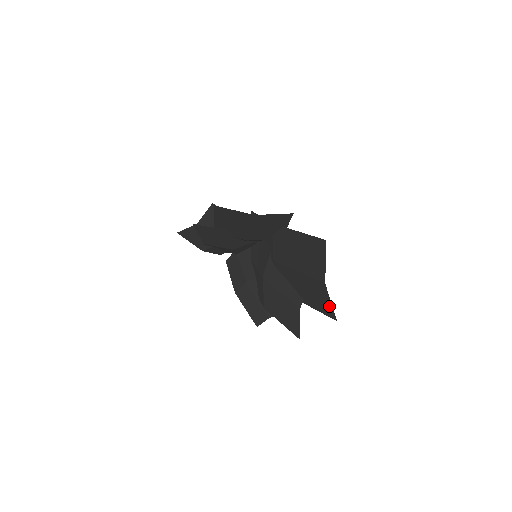
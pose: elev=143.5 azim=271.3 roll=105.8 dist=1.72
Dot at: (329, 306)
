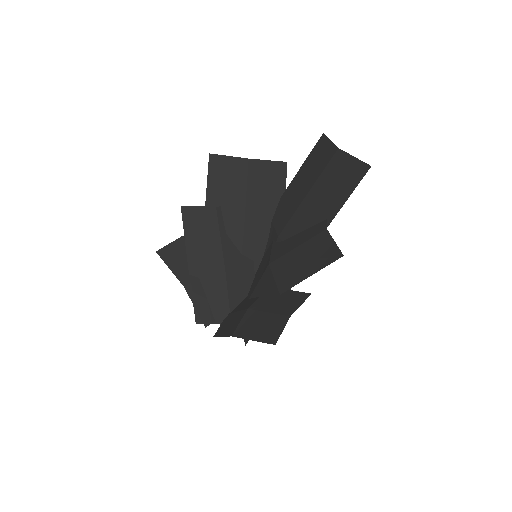
Dot at: (354, 165)
